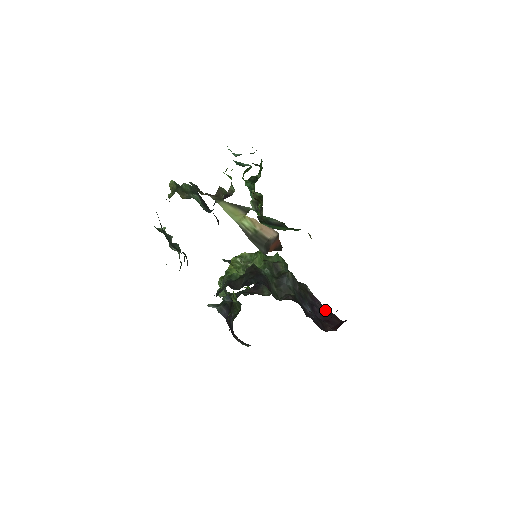
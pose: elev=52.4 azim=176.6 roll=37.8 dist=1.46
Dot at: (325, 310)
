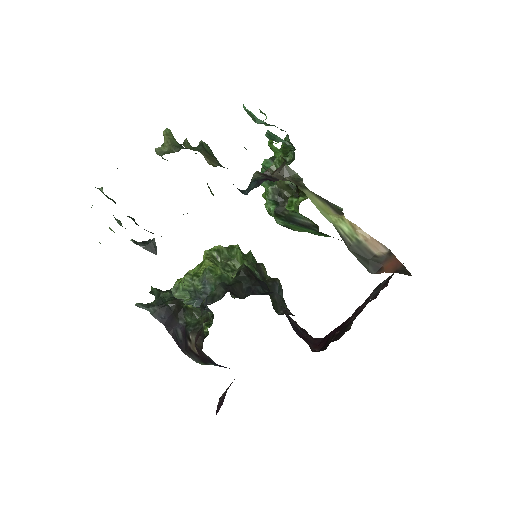
Dot at: (296, 324)
